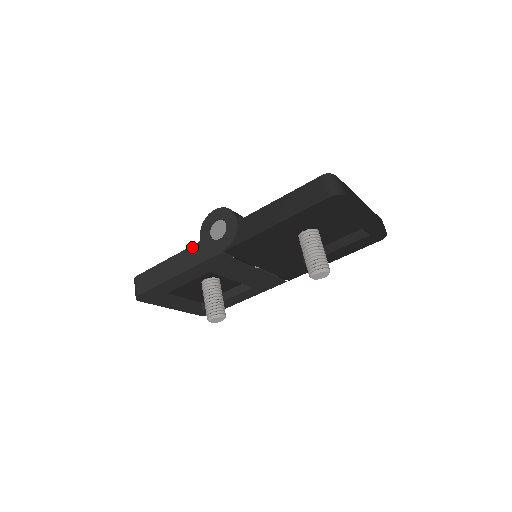
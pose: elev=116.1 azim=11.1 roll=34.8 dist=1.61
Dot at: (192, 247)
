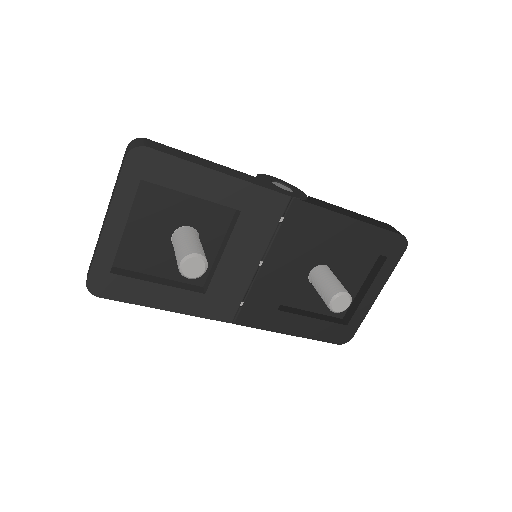
Dot at: (247, 174)
